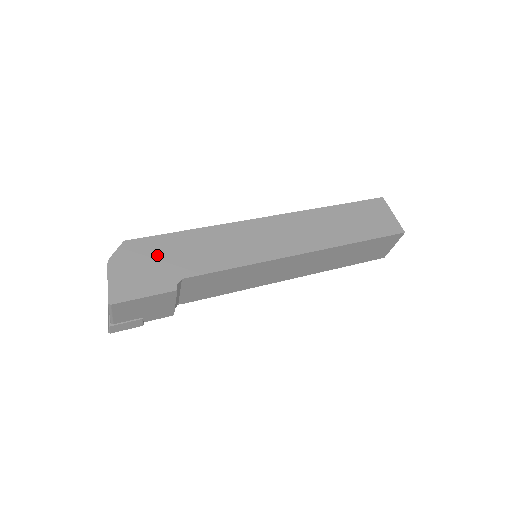
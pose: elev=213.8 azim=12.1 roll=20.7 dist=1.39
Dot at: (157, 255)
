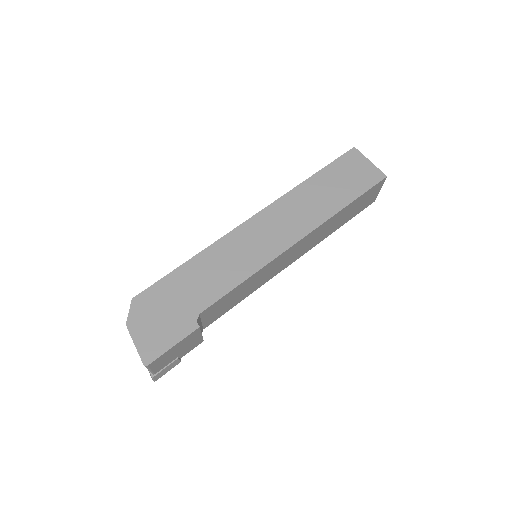
Dot at: (167, 300)
